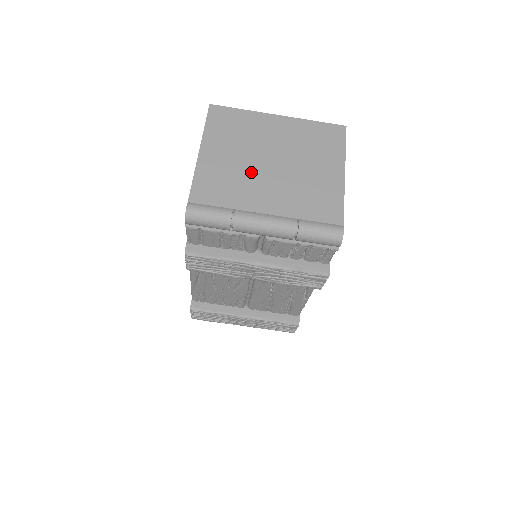
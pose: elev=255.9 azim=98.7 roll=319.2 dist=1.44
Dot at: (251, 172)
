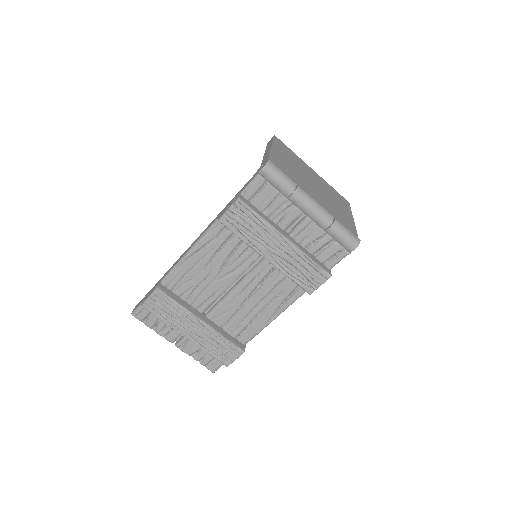
Dot at: (303, 178)
